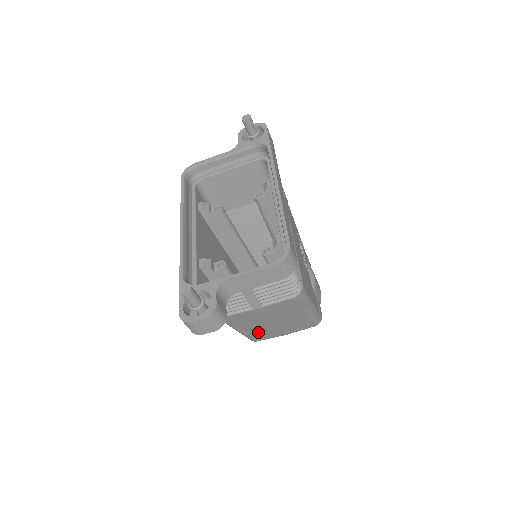
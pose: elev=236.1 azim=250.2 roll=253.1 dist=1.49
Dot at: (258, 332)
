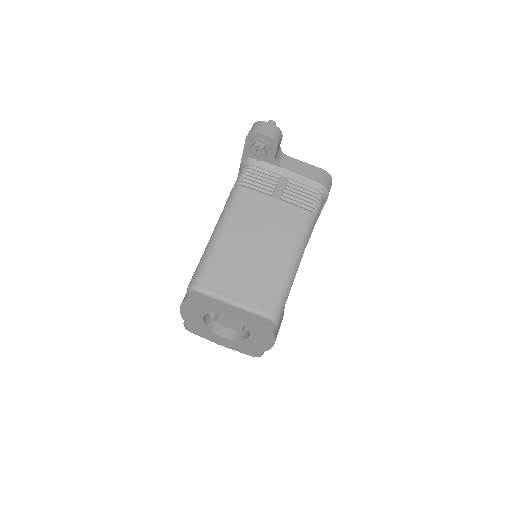
Dot at: (226, 258)
